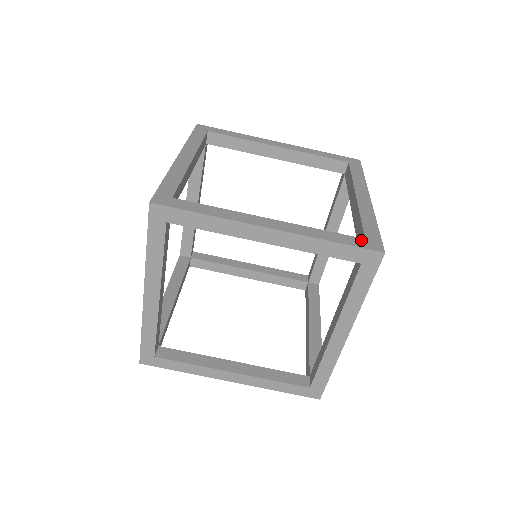
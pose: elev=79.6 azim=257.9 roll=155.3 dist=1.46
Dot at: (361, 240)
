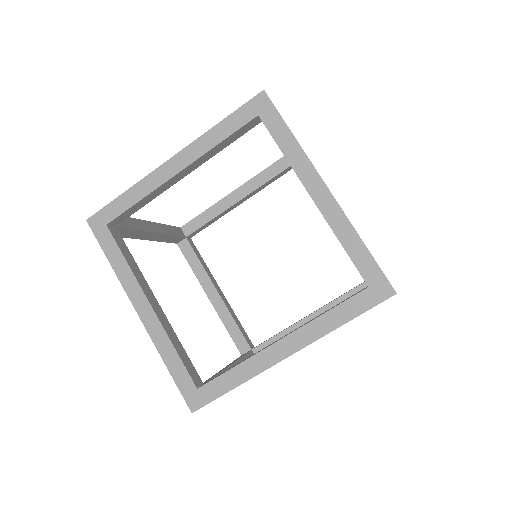
Dot at: (366, 294)
